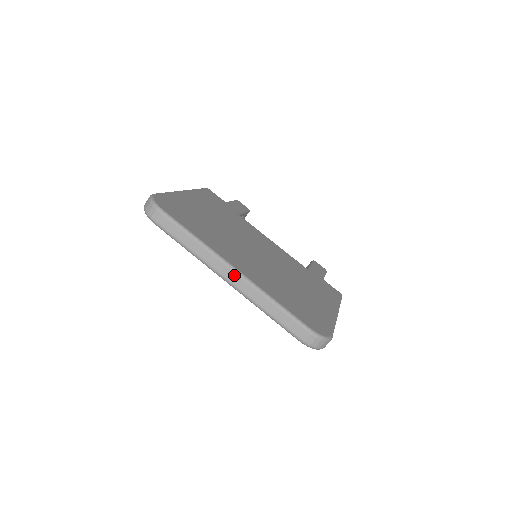
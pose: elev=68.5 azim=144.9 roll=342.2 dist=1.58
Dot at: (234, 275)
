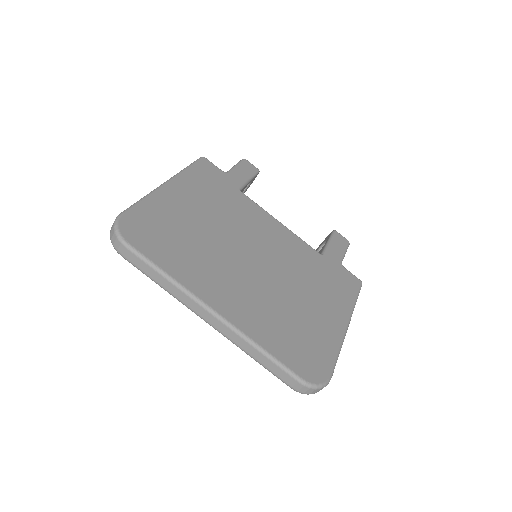
Dot at: (215, 320)
